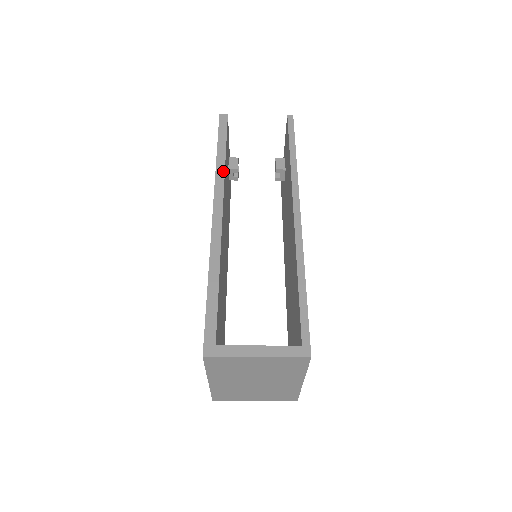
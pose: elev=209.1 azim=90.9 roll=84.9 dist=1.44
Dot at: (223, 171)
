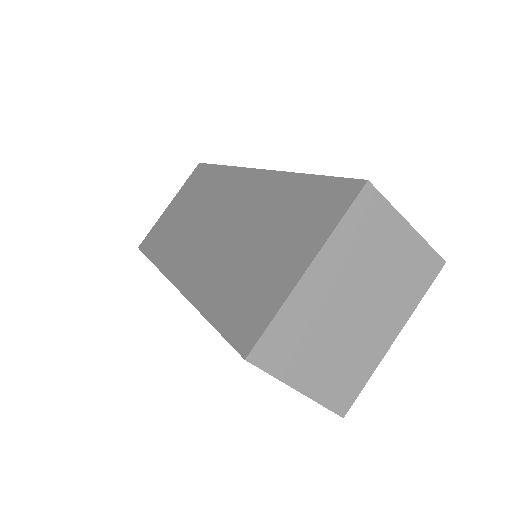
Dot at: occluded
